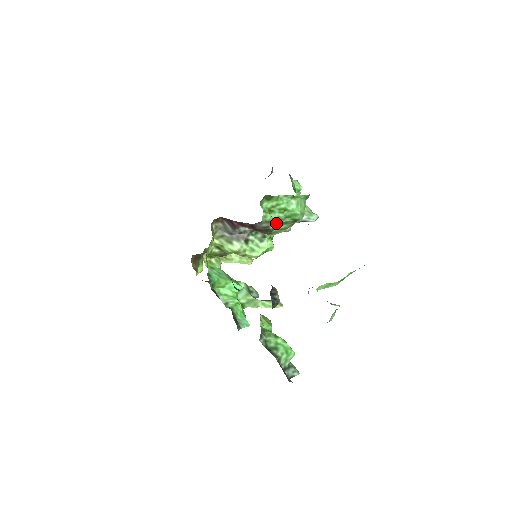
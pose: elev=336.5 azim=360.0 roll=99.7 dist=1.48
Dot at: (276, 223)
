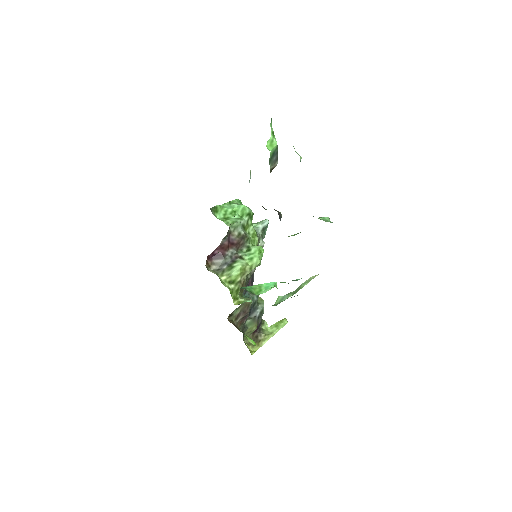
Dot at: (240, 224)
